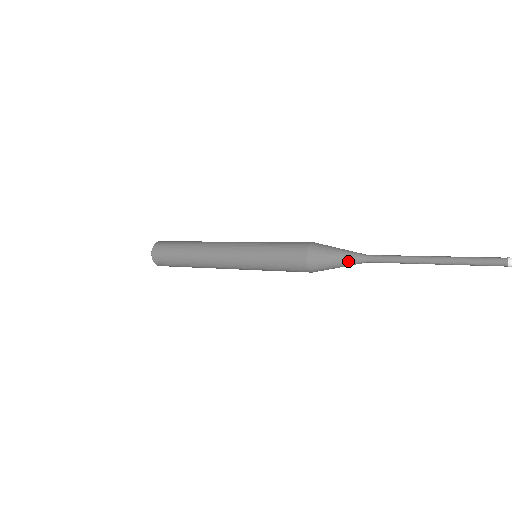
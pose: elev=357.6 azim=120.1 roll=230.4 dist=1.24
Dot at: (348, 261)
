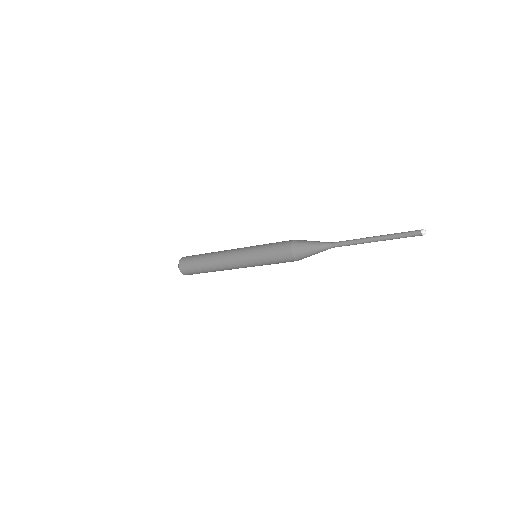
Dot at: (320, 243)
